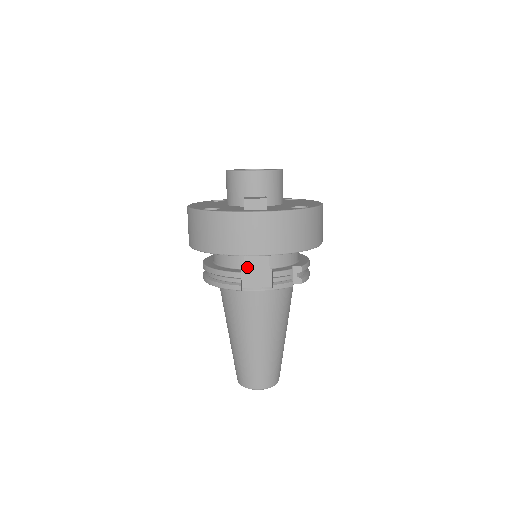
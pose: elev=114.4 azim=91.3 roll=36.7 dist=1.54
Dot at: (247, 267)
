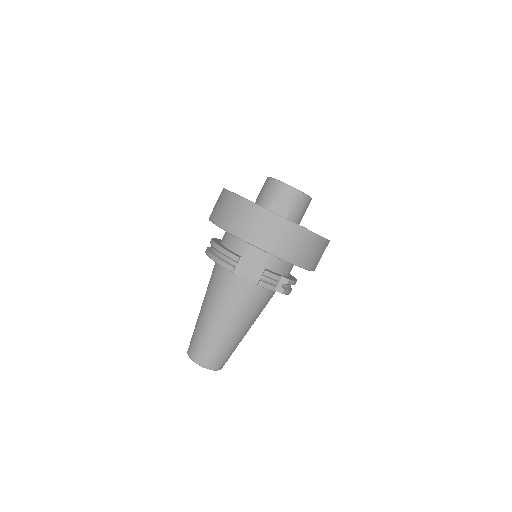
Dot at: (246, 257)
